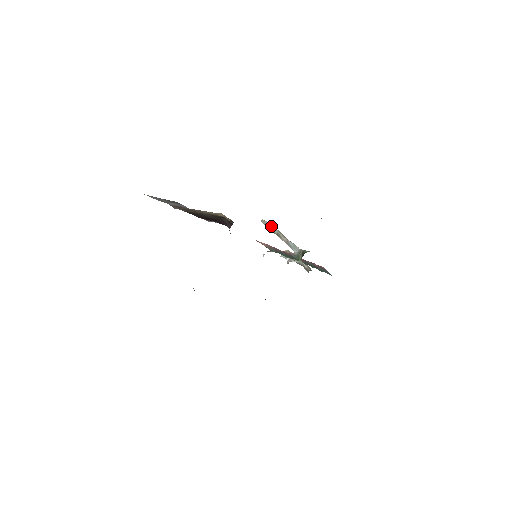
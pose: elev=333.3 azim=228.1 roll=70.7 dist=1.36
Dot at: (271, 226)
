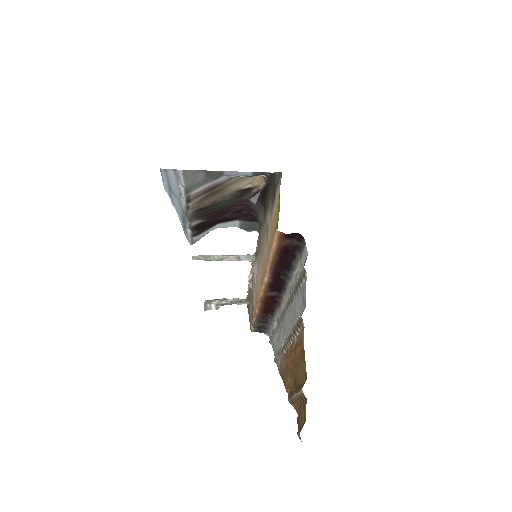
Dot at: (209, 255)
